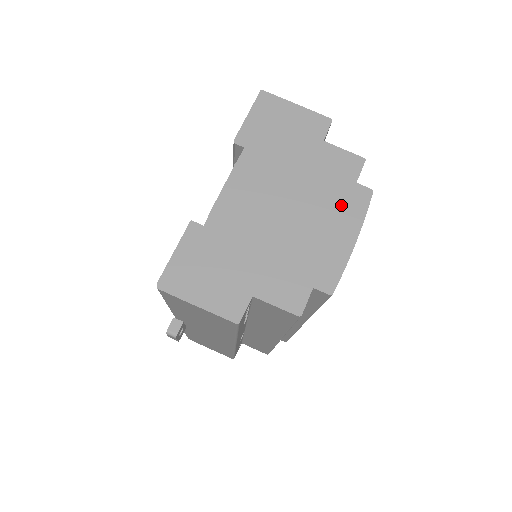
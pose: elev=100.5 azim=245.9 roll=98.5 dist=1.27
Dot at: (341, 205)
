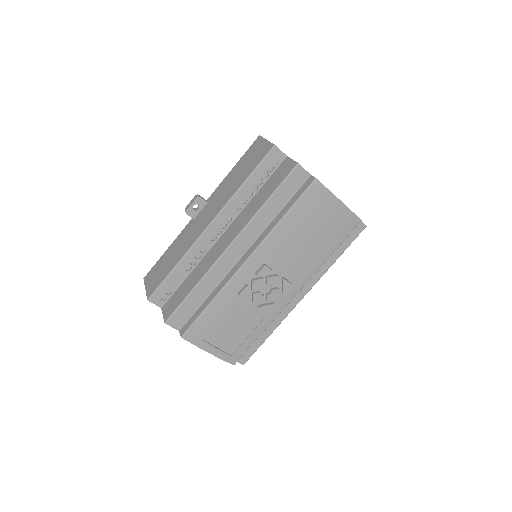
Dot at: occluded
